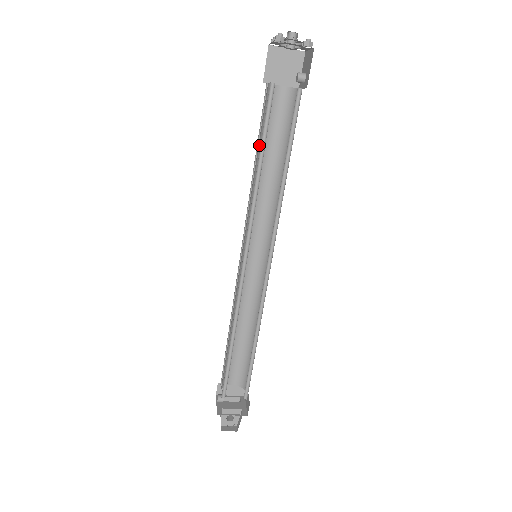
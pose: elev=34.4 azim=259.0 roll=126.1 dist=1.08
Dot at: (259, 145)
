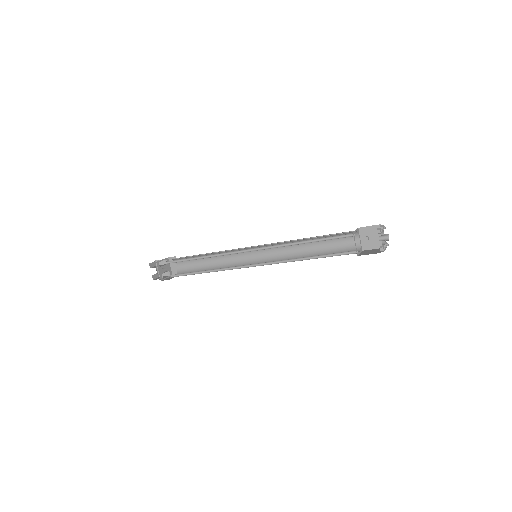
Dot at: occluded
